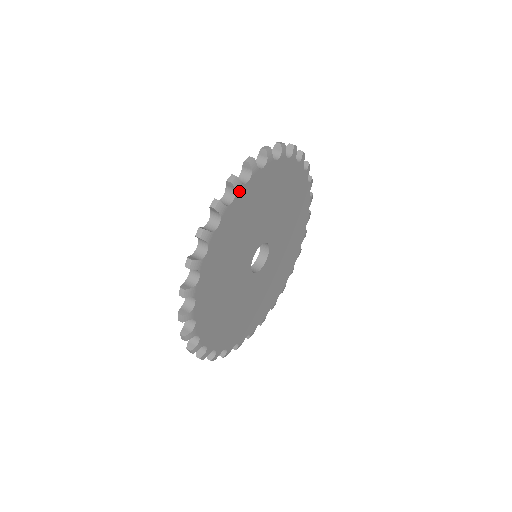
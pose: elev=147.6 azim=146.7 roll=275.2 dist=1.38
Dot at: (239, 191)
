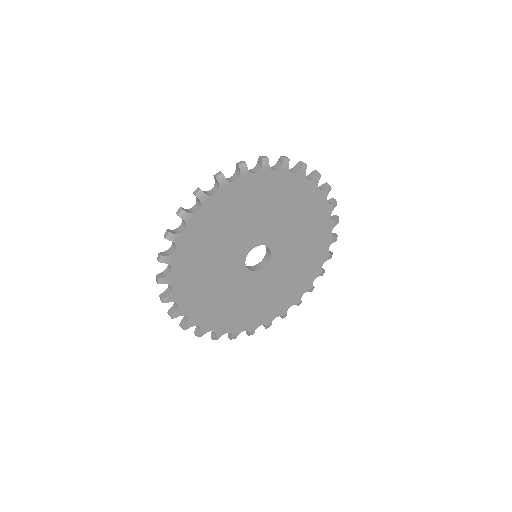
Dot at: (244, 176)
